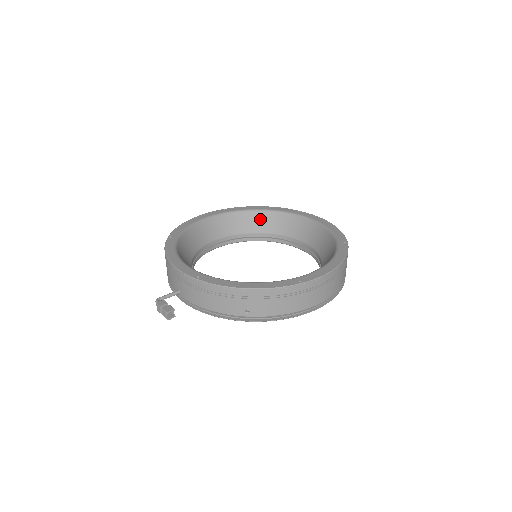
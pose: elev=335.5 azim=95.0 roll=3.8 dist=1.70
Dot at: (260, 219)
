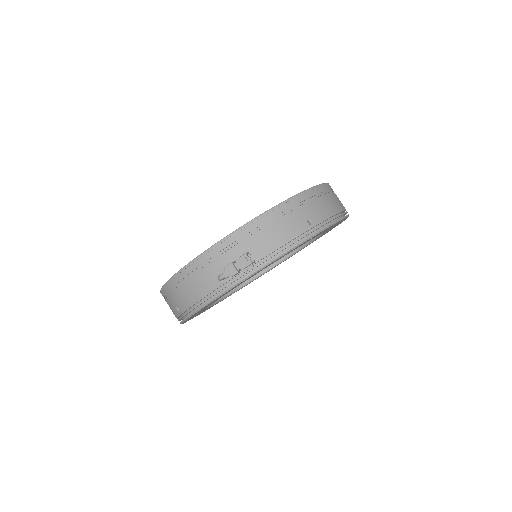
Dot at: occluded
